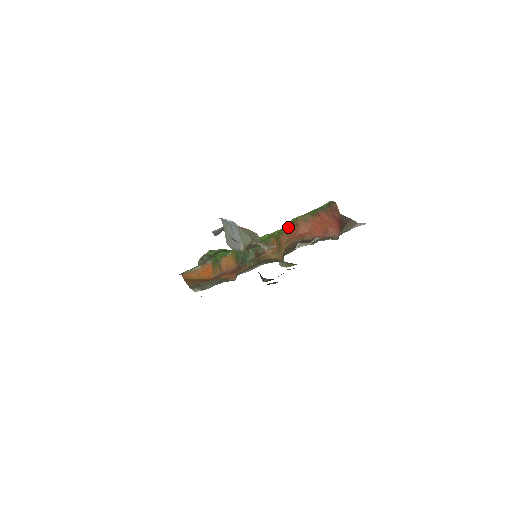
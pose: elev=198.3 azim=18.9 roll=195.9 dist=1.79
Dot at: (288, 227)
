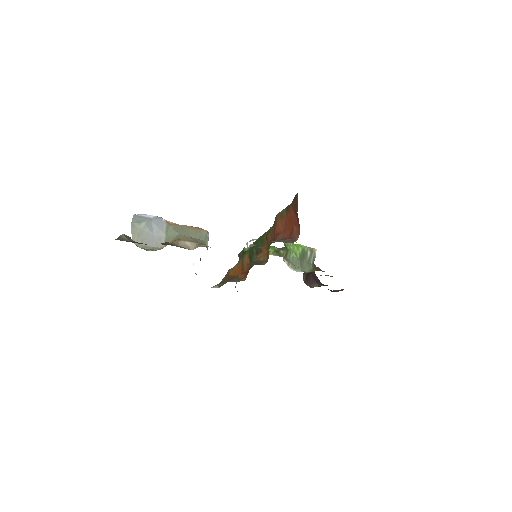
Dot at: (273, 224)
